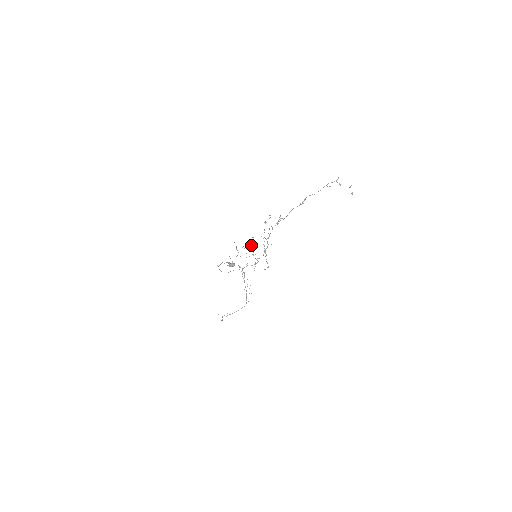
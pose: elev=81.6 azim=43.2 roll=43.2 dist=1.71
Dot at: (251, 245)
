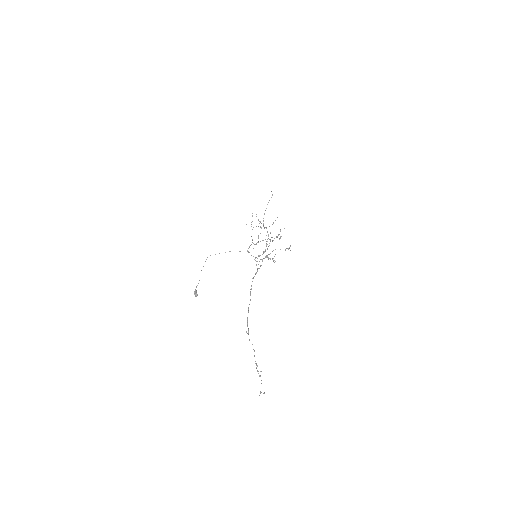
Dot at: occluded
